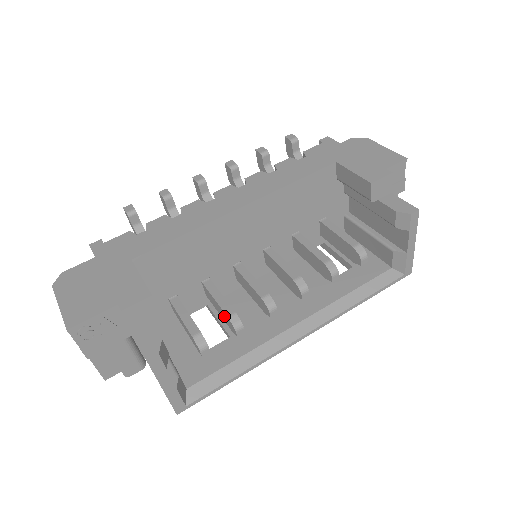
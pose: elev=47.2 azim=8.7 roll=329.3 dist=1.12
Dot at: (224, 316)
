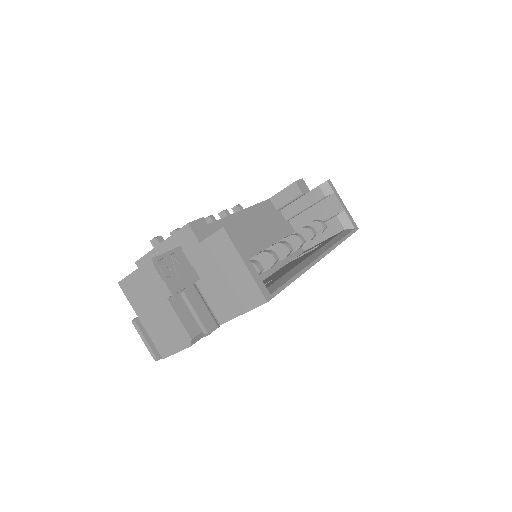
Dot at: occluded
